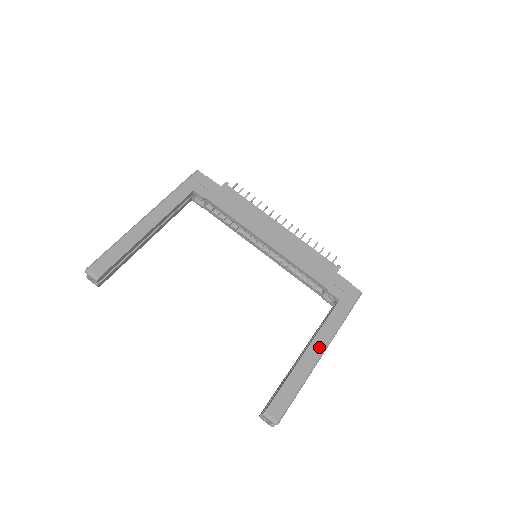
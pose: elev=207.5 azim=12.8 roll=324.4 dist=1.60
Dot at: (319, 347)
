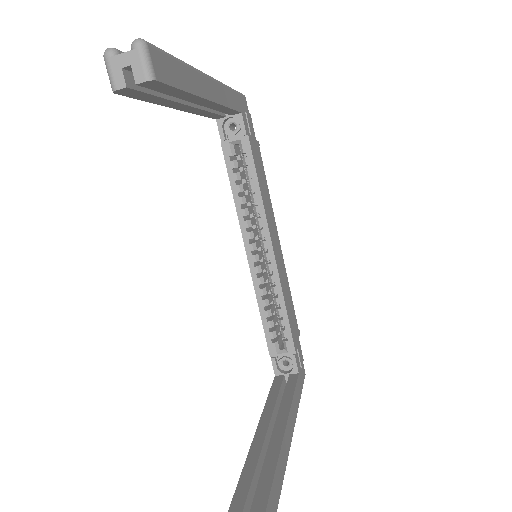
Dot at: (292, 428)
